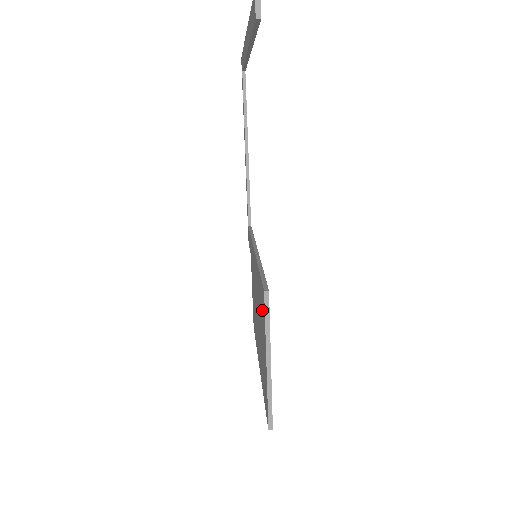
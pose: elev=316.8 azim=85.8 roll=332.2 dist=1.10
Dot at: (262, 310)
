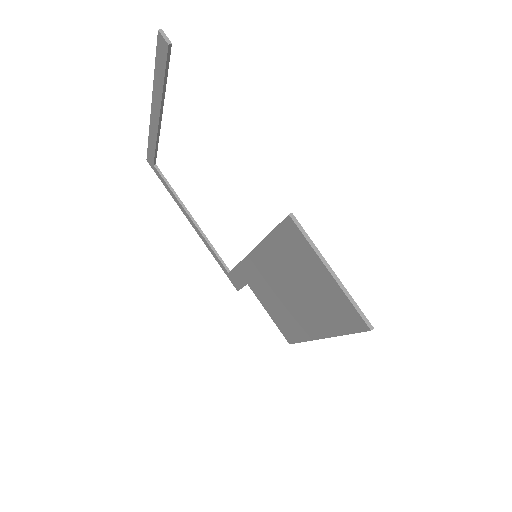
Dot at: (295, 247)
